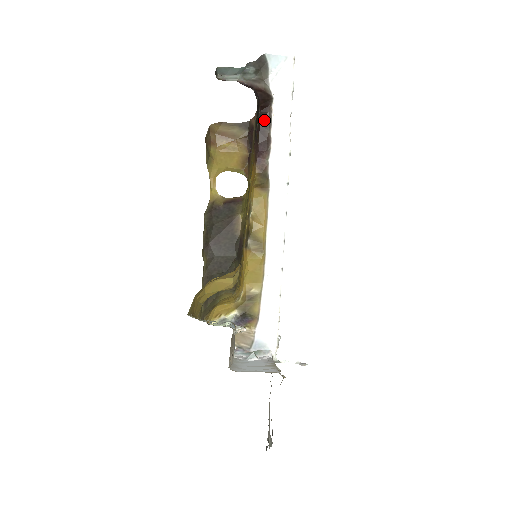
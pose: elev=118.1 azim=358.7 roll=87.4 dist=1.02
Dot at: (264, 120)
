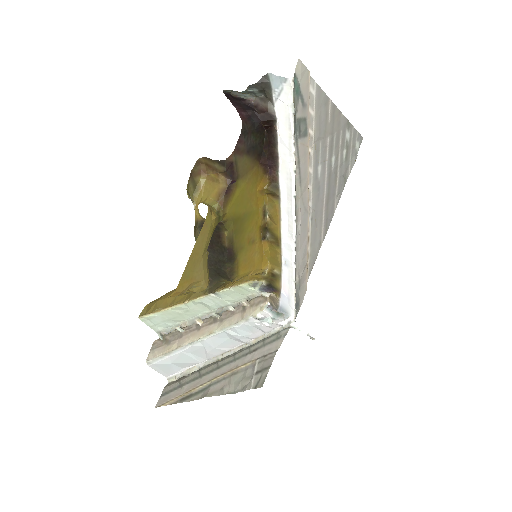
Dot at: (271, 137)
